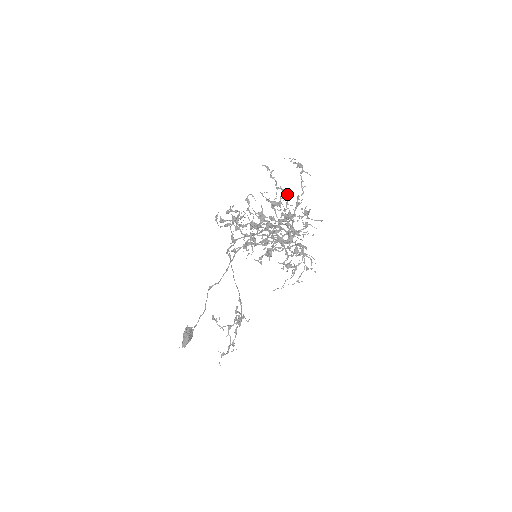
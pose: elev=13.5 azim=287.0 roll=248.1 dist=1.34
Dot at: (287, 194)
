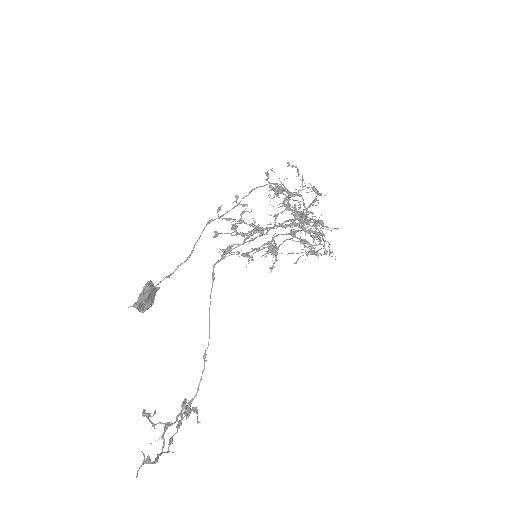
Dot at: occluded
